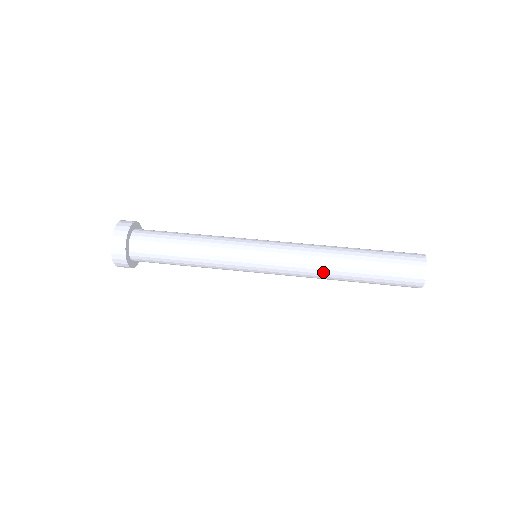
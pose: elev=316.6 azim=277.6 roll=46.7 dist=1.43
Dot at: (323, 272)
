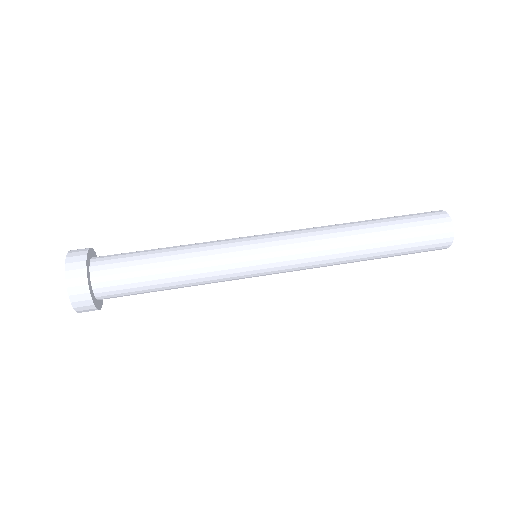
Dot at: (341, 240)
